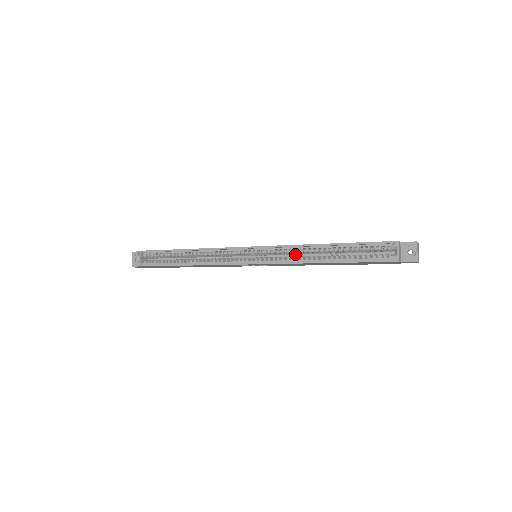
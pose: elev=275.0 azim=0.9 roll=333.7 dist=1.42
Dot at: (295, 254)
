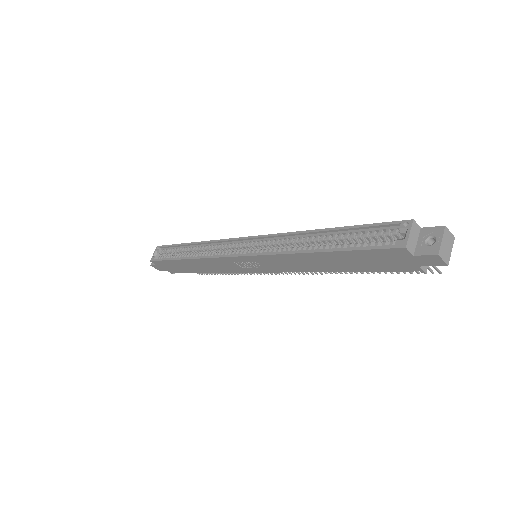
Dot at: occluded
